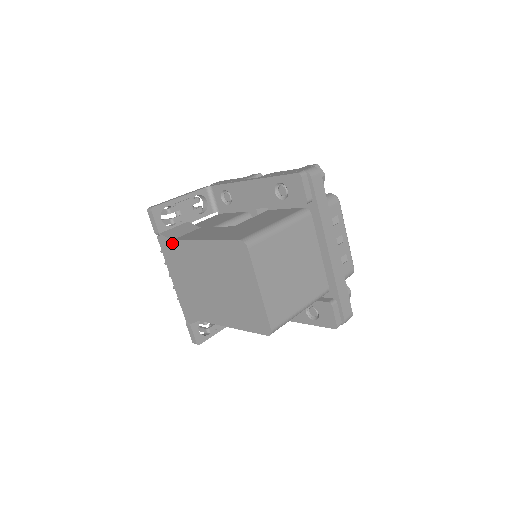
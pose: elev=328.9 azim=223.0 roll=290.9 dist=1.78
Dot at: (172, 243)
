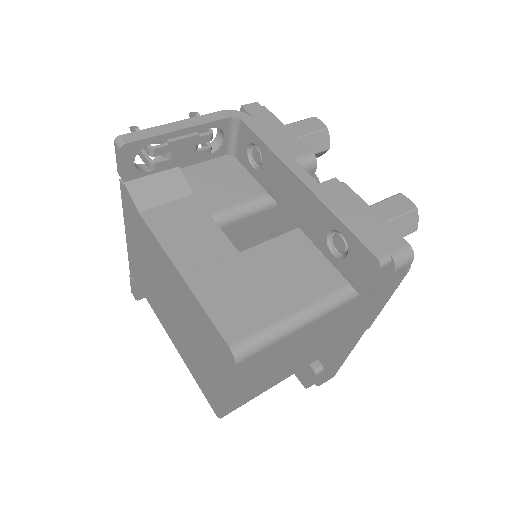
Dot at: (137, 214)
